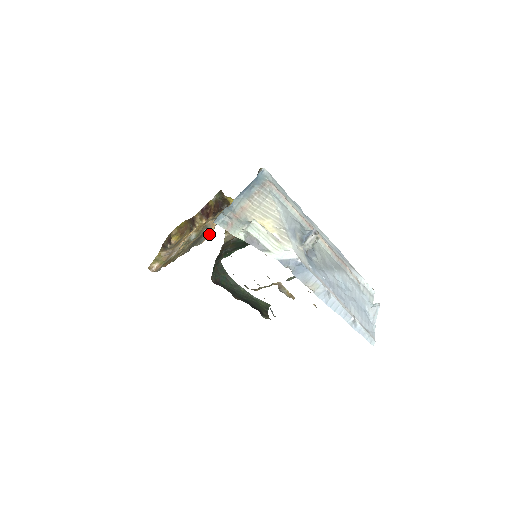
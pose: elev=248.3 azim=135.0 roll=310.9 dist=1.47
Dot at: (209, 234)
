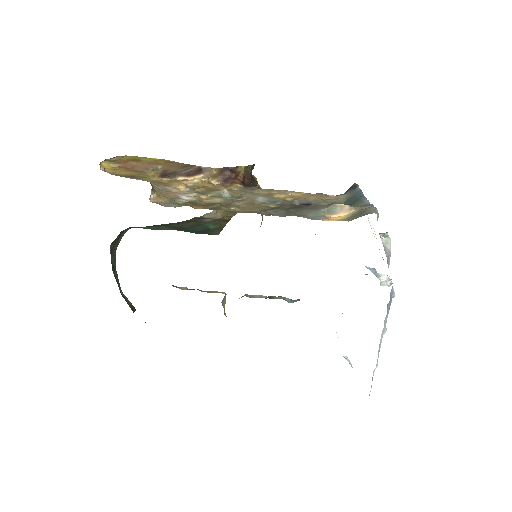
Dot at: (328, 216)
